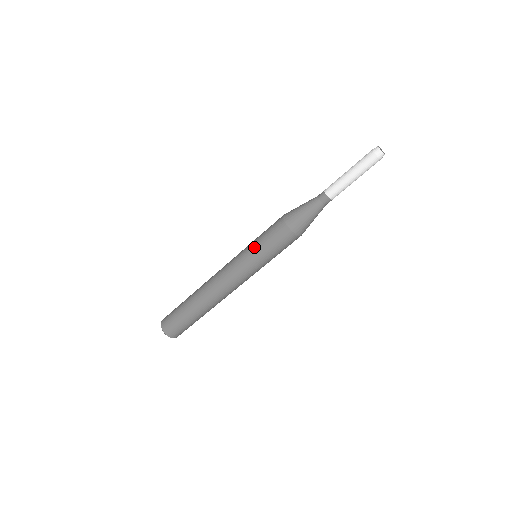
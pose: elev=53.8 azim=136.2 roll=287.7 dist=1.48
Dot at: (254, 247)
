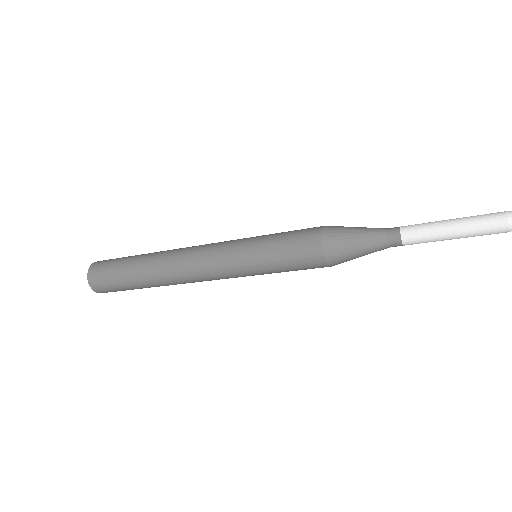
Dot at: (260, 249)
